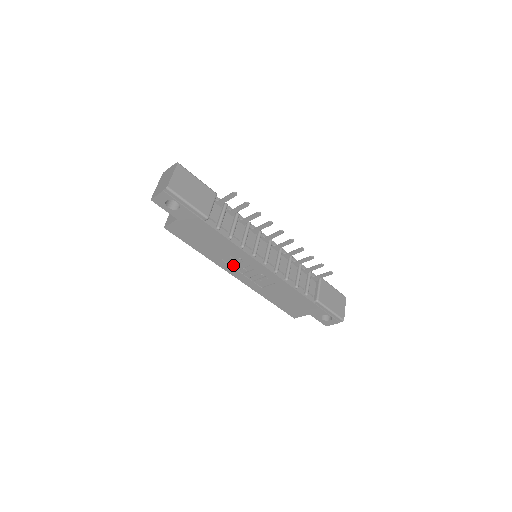
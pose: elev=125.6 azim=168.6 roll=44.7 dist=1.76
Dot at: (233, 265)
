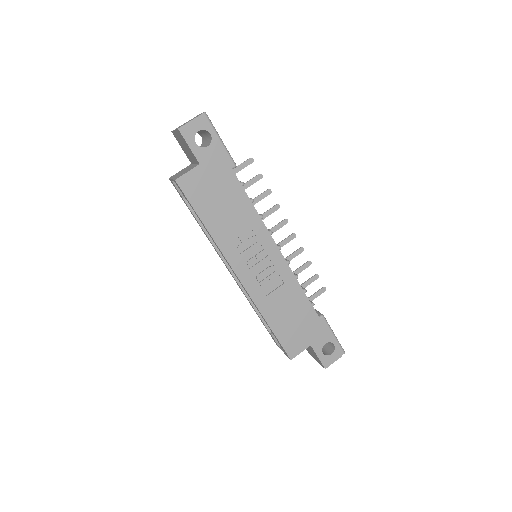
Dot at: (242, 252)
